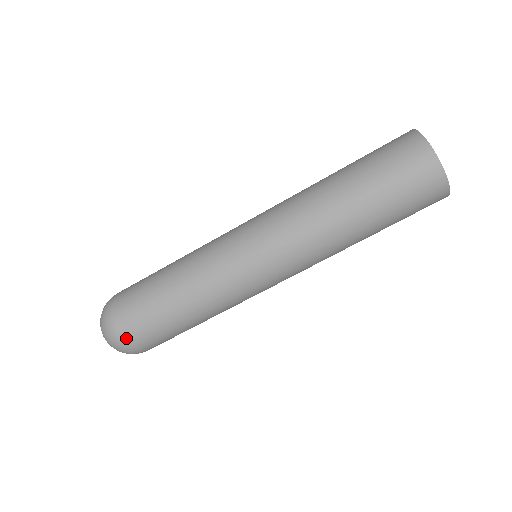
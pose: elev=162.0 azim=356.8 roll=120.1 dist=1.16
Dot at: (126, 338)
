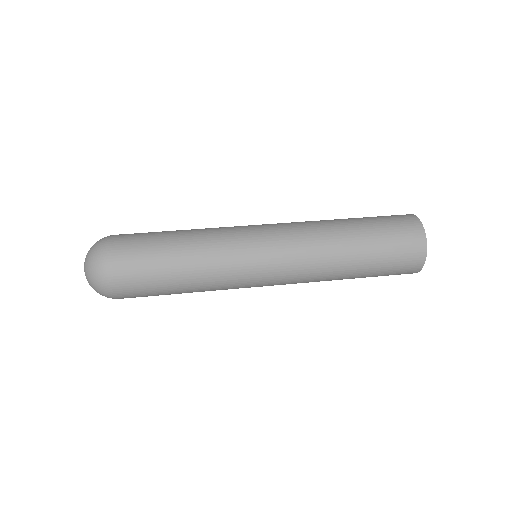
Dot at: (120, 298)
